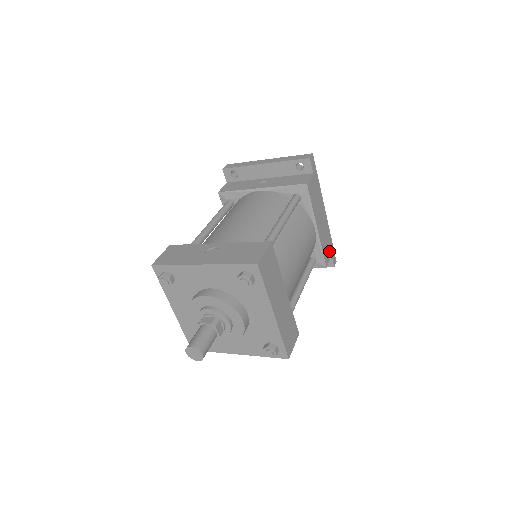
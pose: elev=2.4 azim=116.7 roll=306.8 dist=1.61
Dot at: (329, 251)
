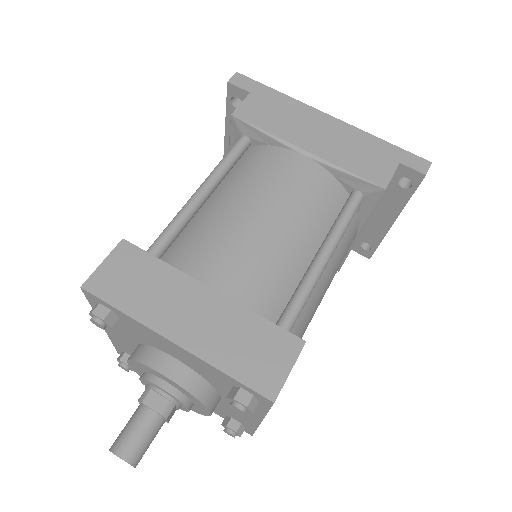
Dot at: (384, 161)
